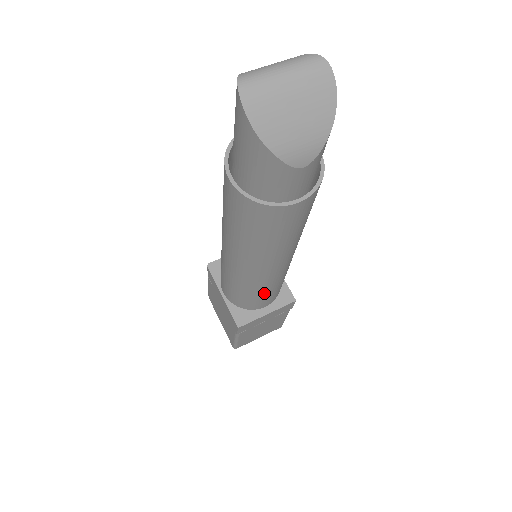
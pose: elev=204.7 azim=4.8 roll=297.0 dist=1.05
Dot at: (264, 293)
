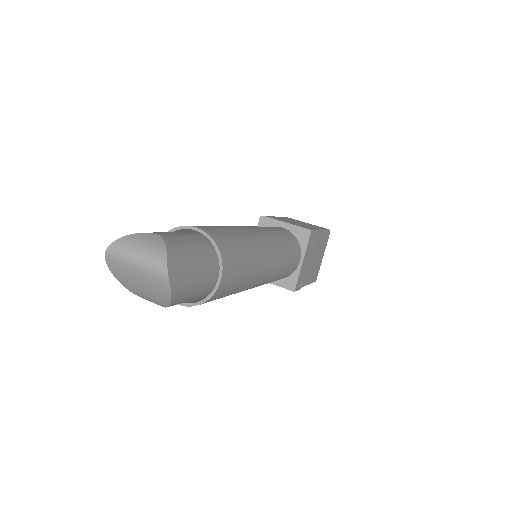
Dot at: occluded
